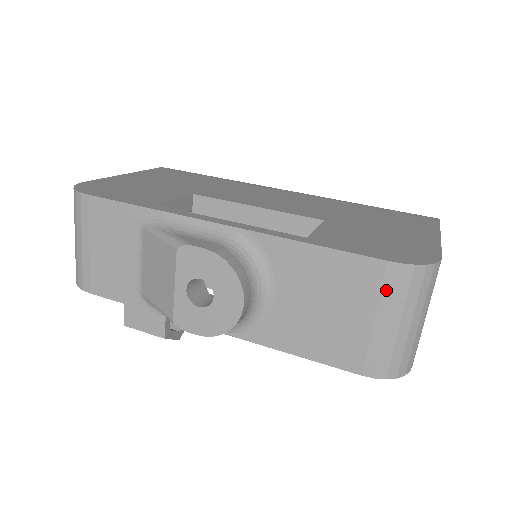
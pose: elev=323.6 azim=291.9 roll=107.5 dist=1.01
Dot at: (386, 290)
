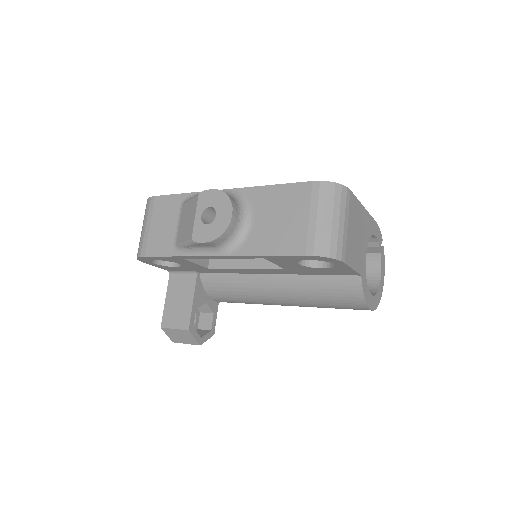
Dot at: (314, 197)
